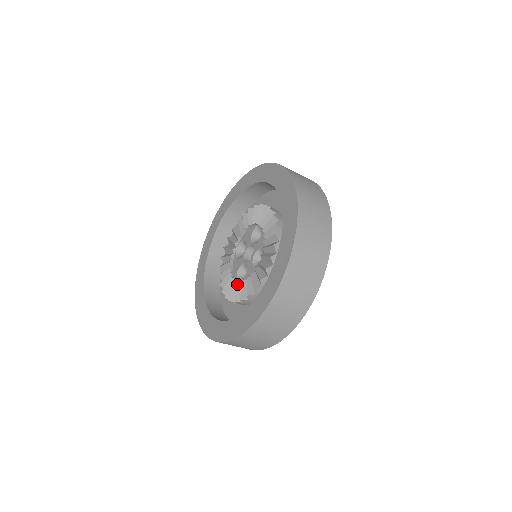
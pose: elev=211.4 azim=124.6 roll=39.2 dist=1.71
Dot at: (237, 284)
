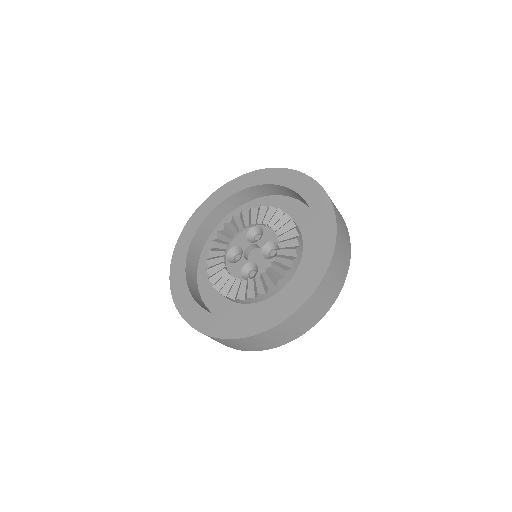
Dot at: (251, 280)
